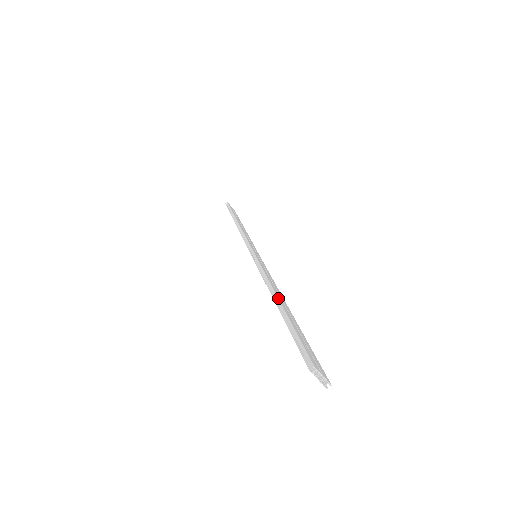
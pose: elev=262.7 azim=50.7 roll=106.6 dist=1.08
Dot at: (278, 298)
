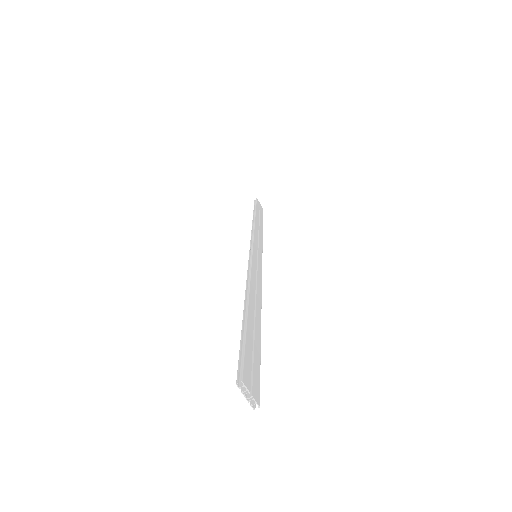
Dot at: (248, 302)
